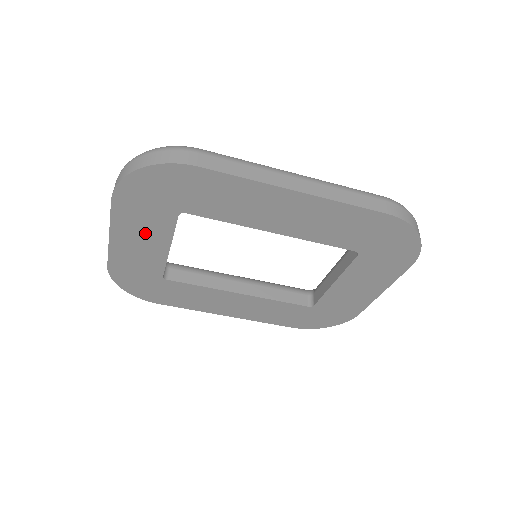
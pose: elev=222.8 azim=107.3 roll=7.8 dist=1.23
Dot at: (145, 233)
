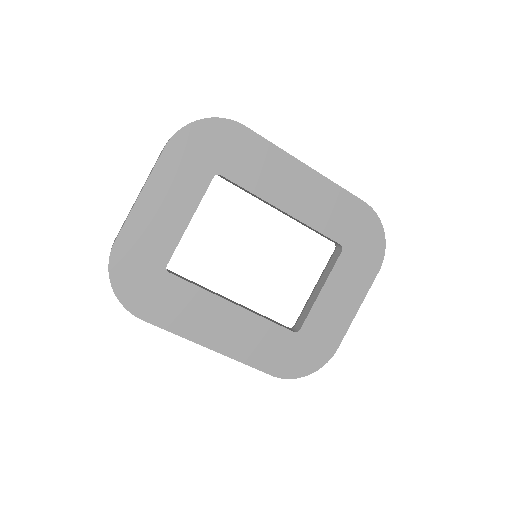
Dot at: (176, 195)
